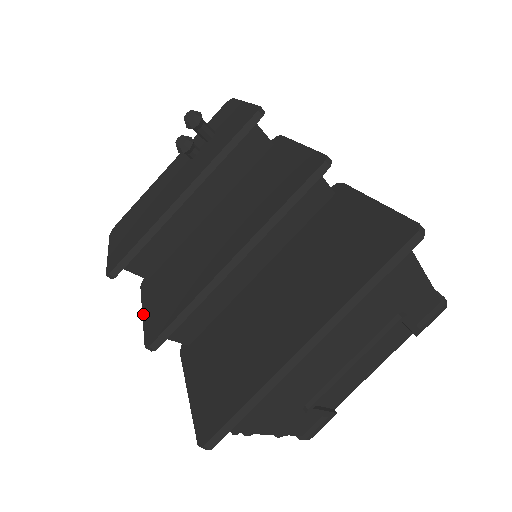
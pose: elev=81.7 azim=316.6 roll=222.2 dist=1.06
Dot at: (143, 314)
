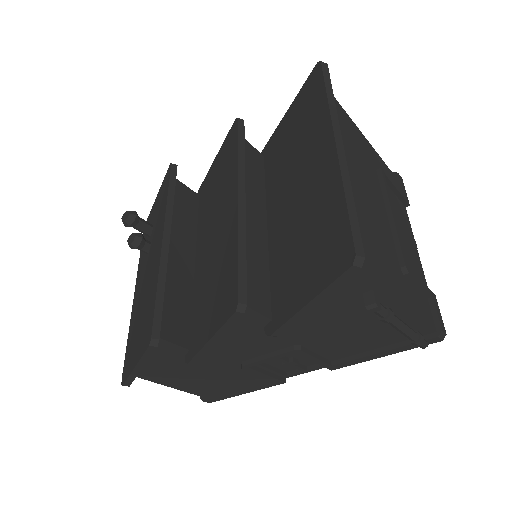
Dot at: (210, 337)
